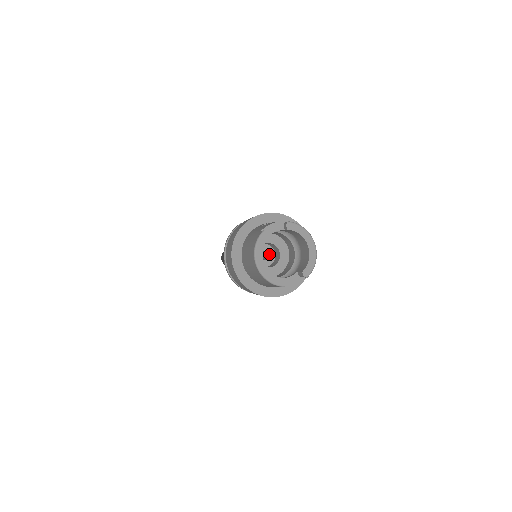
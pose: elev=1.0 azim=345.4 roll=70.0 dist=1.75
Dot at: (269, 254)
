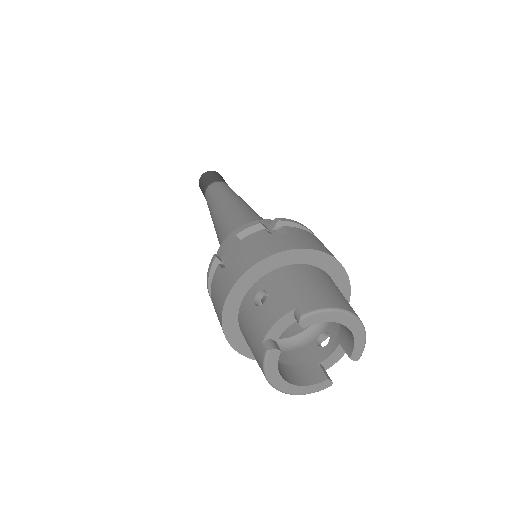
Dot at: occluded
